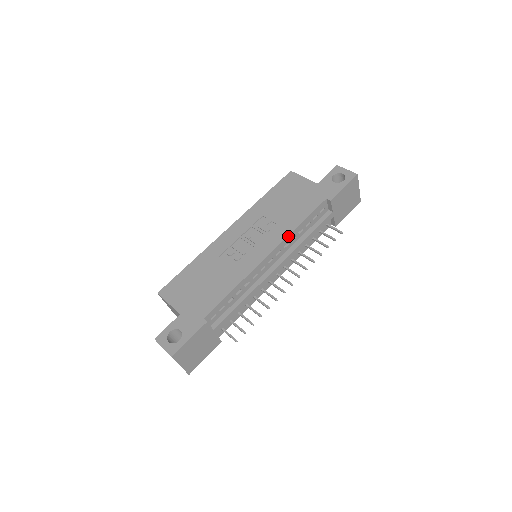
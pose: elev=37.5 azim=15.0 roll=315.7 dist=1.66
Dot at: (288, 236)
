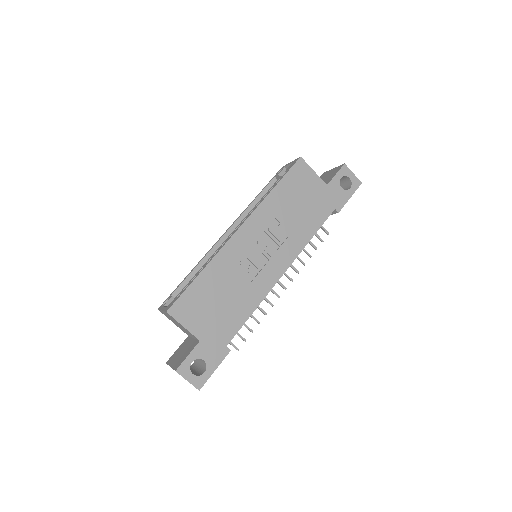
Dot at: (301, 251)
